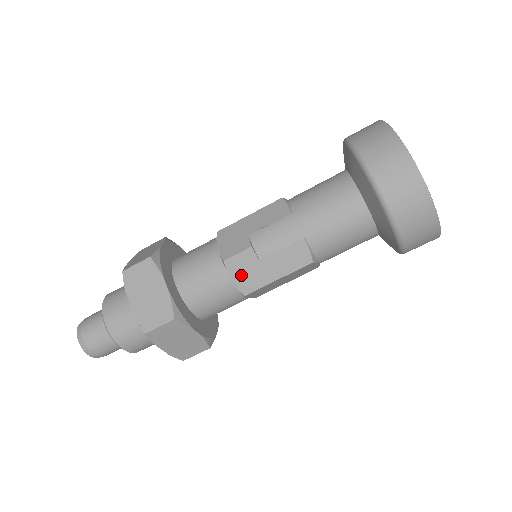
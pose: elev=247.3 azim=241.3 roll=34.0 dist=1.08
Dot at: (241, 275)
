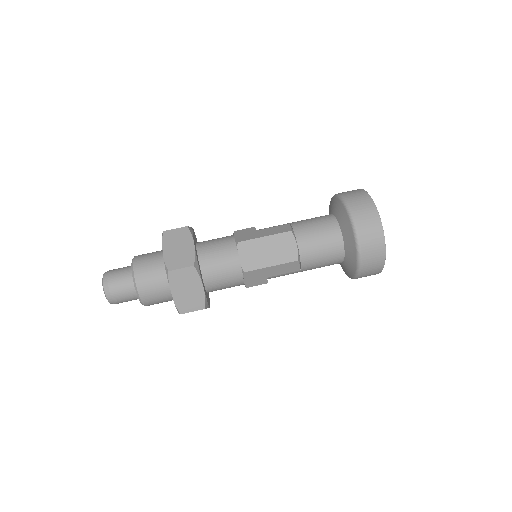
Dot at: (241, 235)
